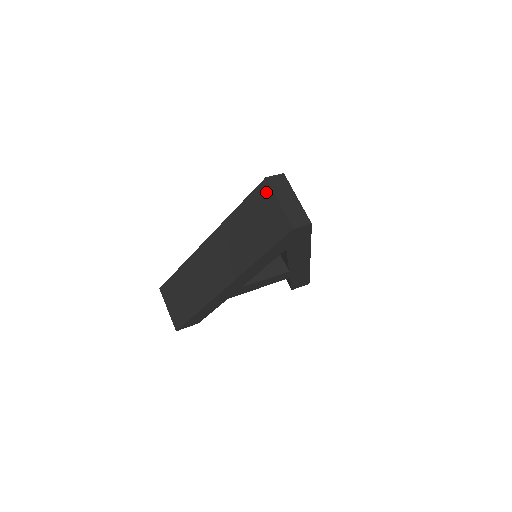
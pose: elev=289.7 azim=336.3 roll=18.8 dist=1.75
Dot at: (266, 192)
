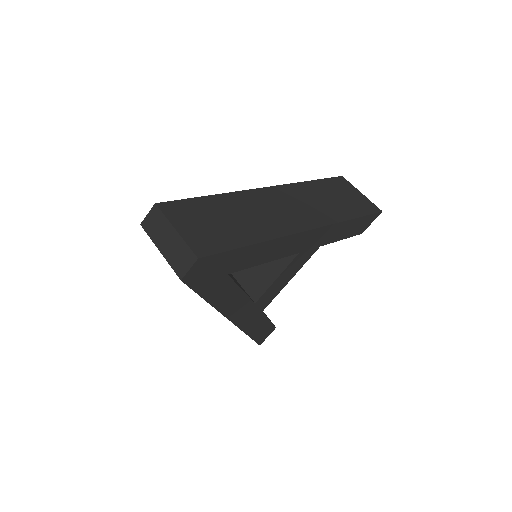
Dot at: occluded
